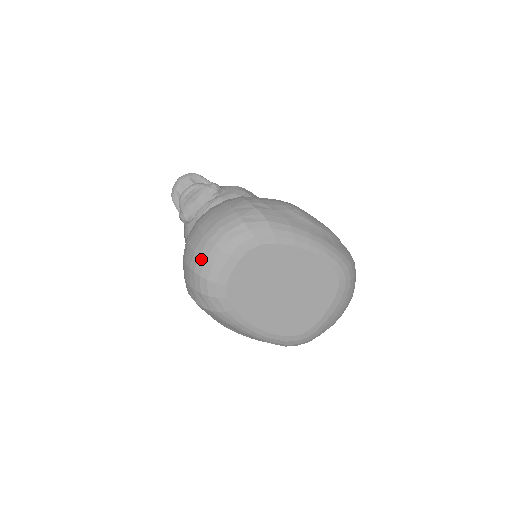
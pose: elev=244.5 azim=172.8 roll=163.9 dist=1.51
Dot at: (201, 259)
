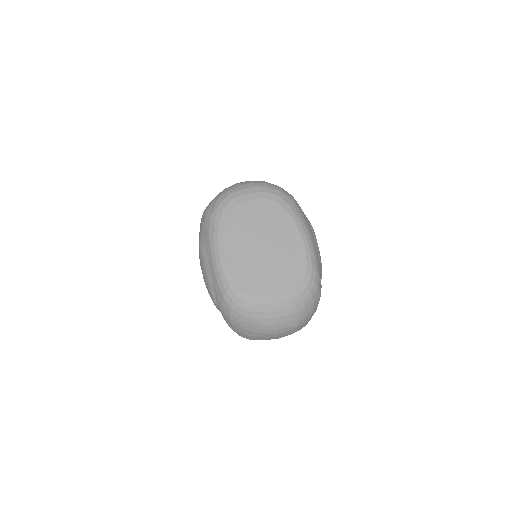
Dot at: (238, 185)
